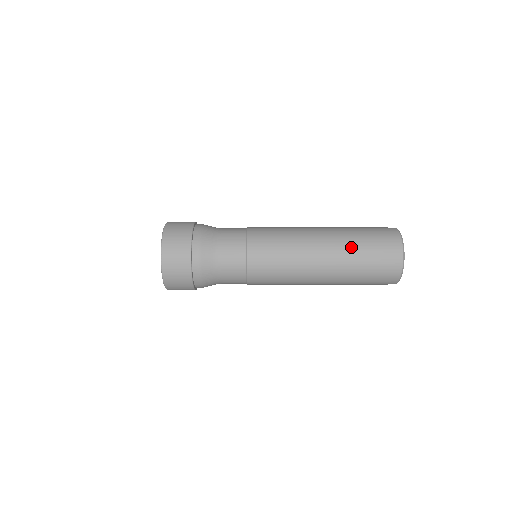
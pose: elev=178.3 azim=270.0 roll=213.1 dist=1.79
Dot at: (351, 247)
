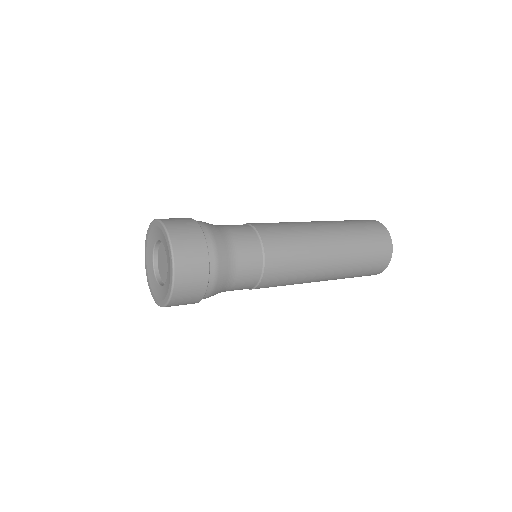
Dot at: (353, 266)
